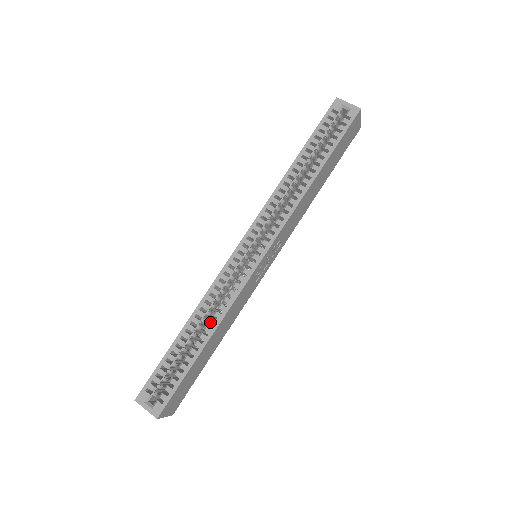
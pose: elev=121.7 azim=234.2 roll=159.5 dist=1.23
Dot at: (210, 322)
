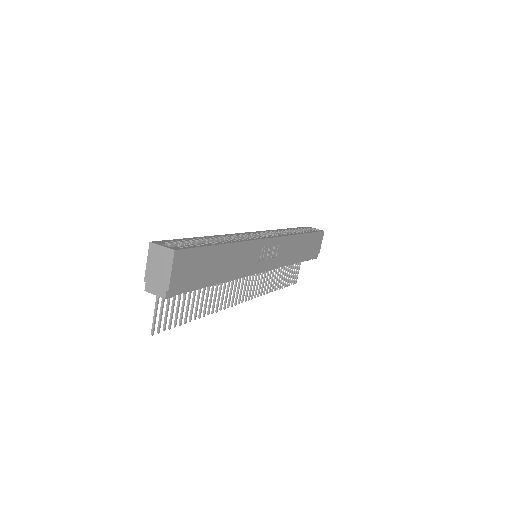
Dot at: (230, 240)
